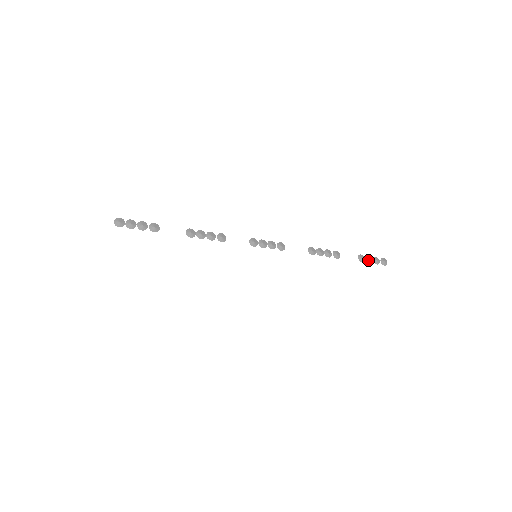
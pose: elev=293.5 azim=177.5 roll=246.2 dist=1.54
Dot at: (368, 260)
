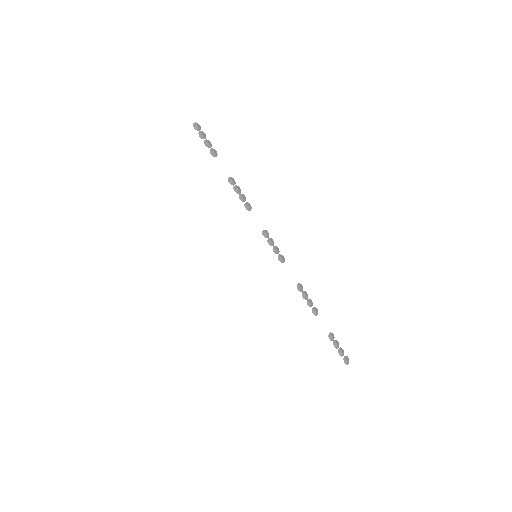
Dot at: (335, 343)
